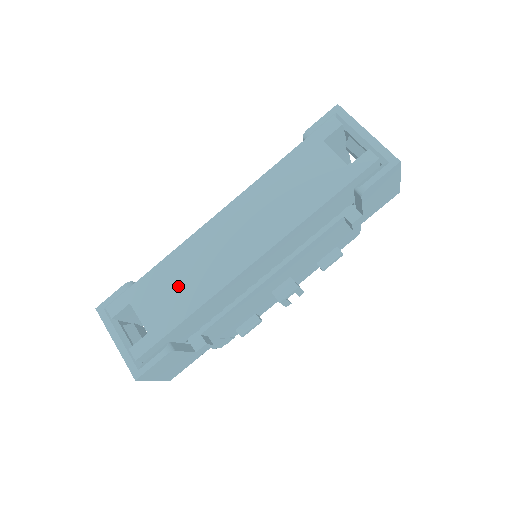
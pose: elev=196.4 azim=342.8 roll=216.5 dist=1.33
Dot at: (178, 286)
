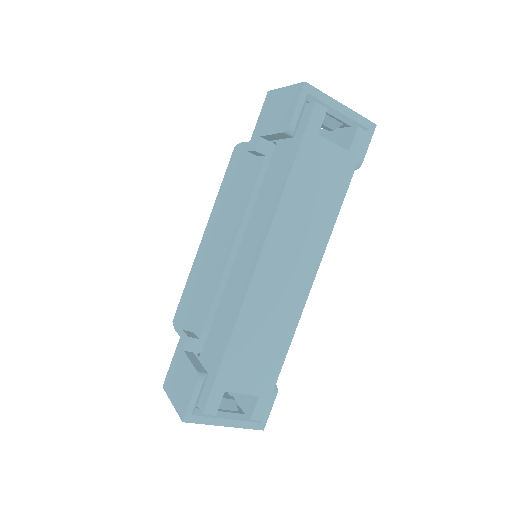
Dot at: (261, 344)
